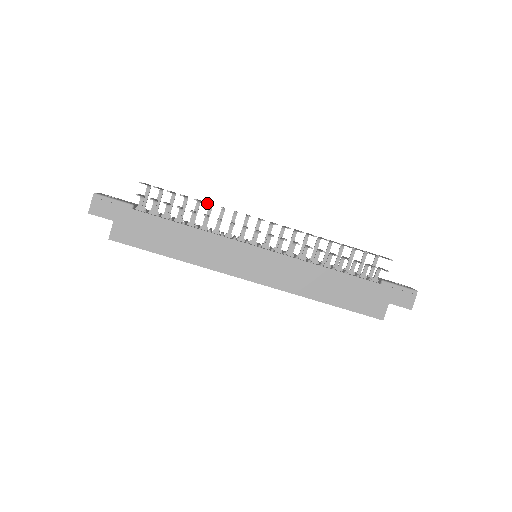
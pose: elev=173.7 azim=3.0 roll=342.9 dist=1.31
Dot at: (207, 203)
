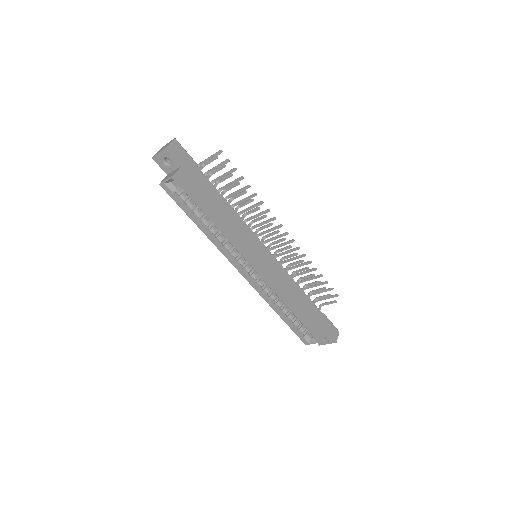
Dot at: (255, 193)
